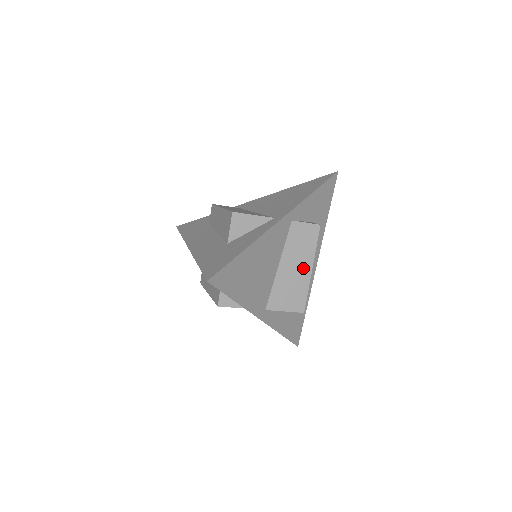
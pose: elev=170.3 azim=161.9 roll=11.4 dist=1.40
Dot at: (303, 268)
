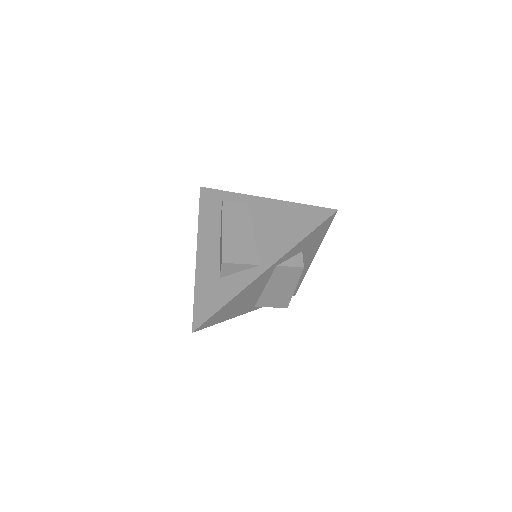
Dot at: (287, 288)
